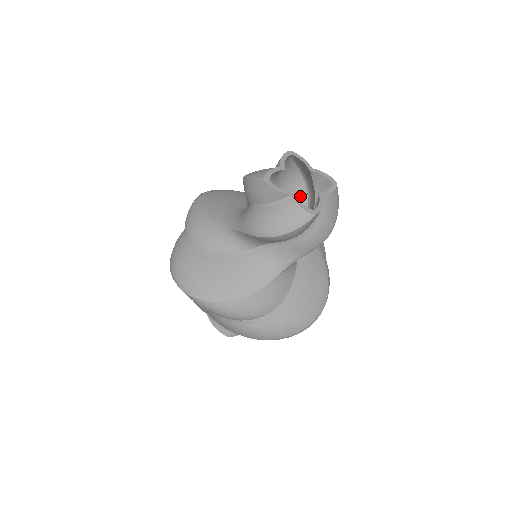
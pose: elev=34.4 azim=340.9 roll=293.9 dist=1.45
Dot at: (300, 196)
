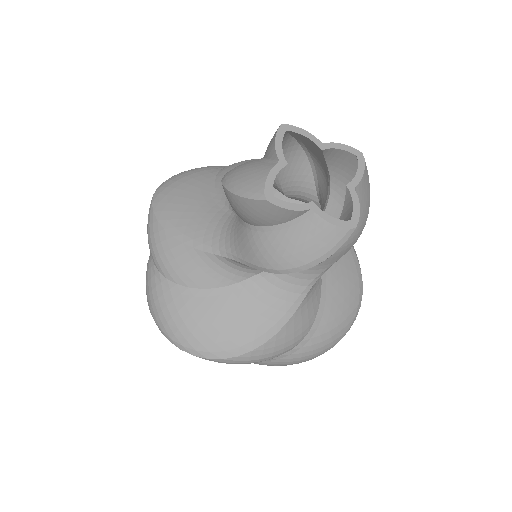
Dot at: (301, 171)
